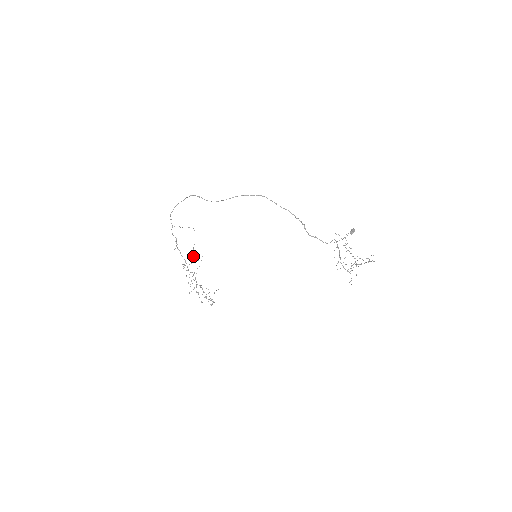
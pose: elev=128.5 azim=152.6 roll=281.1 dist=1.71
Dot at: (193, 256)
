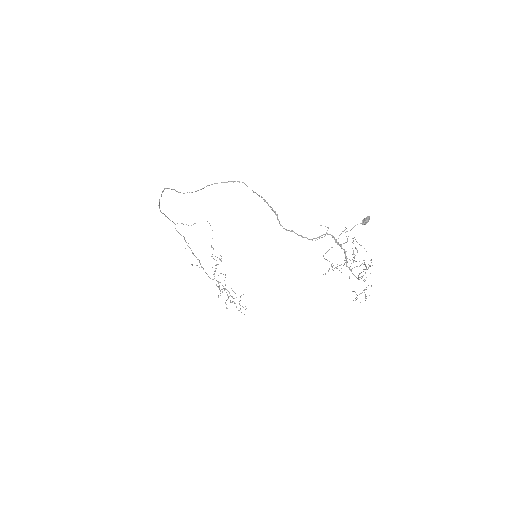
Dot at: occluded
